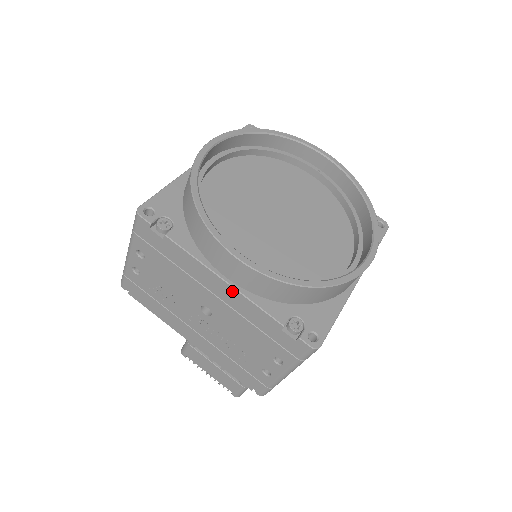
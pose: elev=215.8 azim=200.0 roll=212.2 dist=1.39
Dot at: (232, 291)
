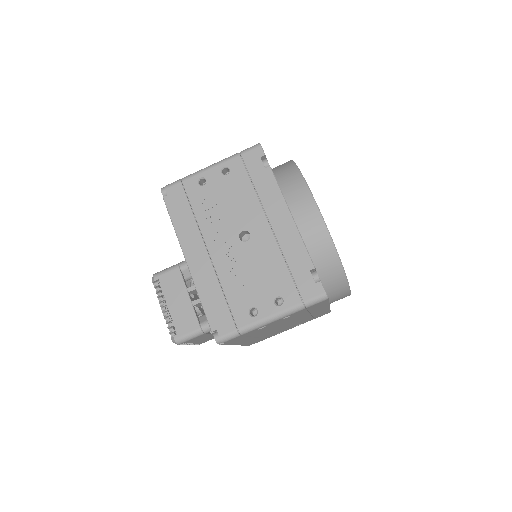
Dot at: (292, 226)
